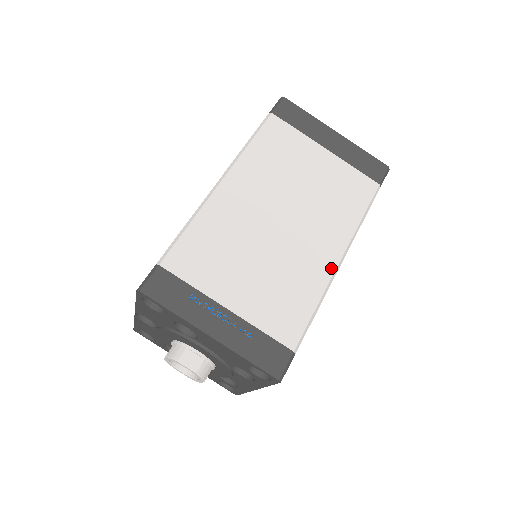
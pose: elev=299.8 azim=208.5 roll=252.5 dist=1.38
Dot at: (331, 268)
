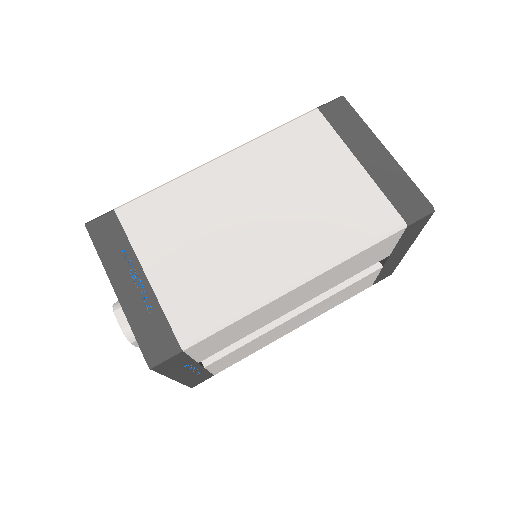
Dot at: (279, 286)
